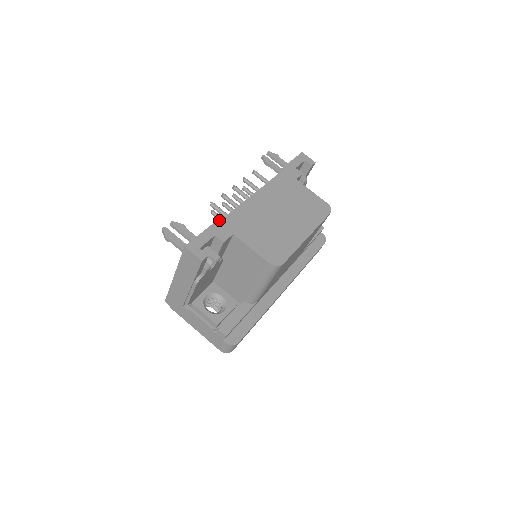
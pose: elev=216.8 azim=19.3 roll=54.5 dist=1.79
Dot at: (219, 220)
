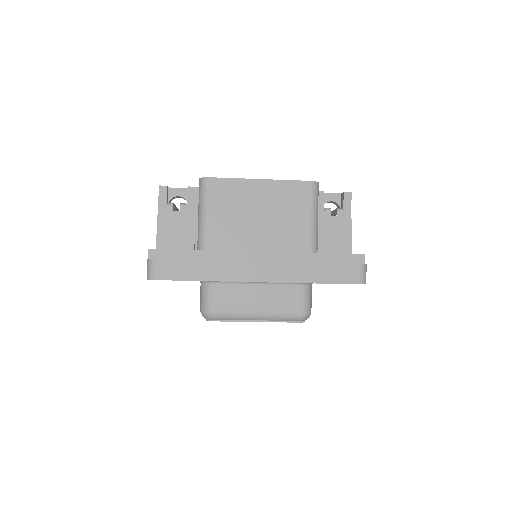
Dot at: occluded
